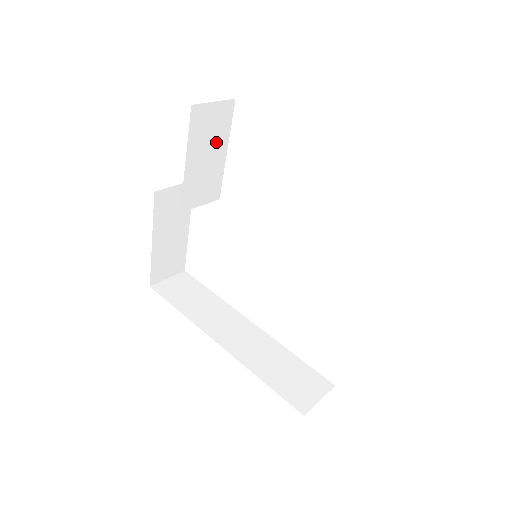
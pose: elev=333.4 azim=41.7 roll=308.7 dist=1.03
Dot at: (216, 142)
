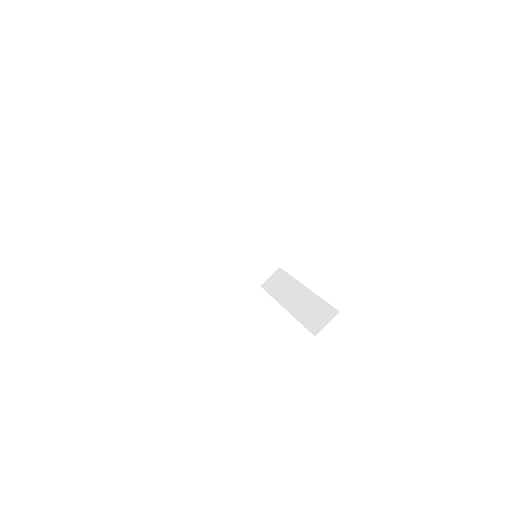
Dot at: occluded
